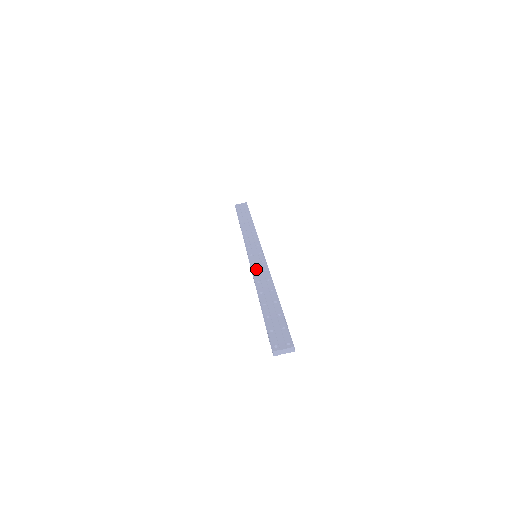
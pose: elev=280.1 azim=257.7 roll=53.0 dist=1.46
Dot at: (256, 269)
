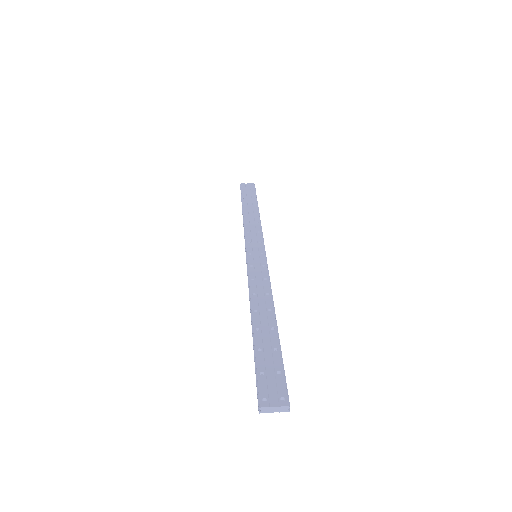
Dot at: (254, 275)
